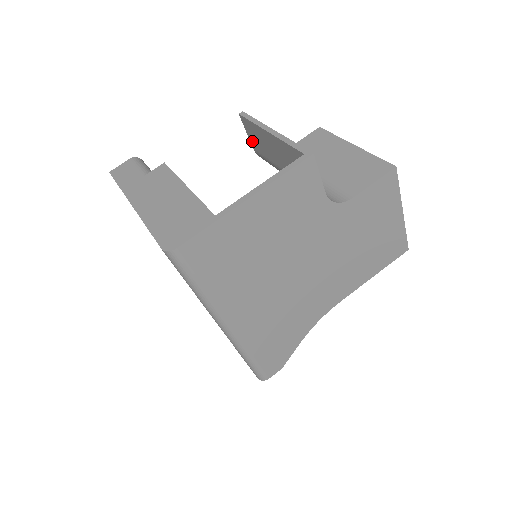
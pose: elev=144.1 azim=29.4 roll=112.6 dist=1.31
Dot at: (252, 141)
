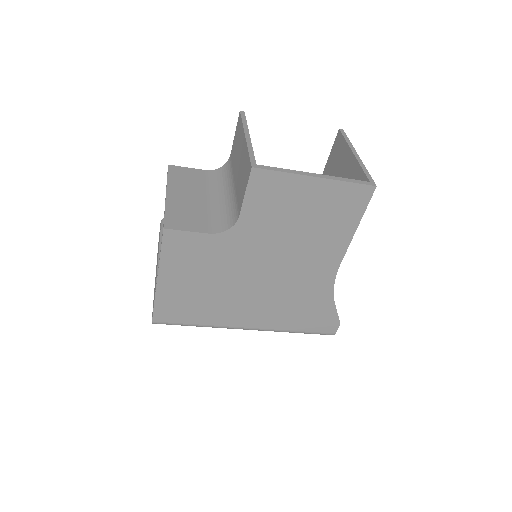
Dot at: occluded
